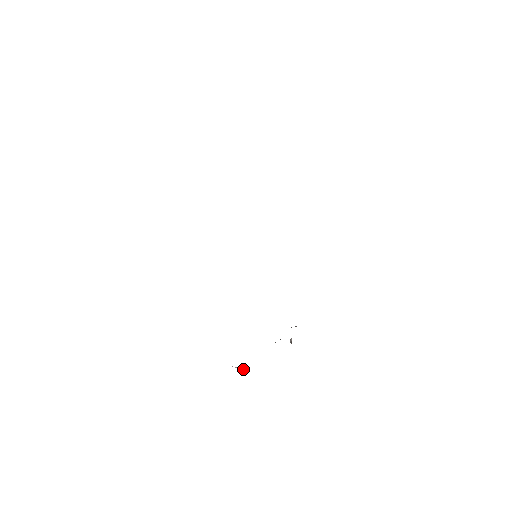
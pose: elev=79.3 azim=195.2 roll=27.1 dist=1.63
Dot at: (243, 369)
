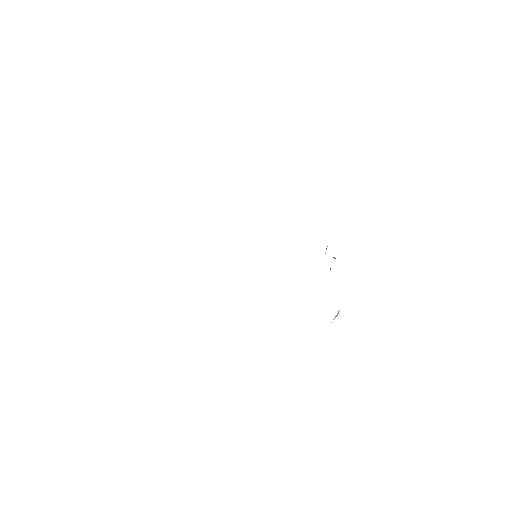
Dot at: (338, 313)
